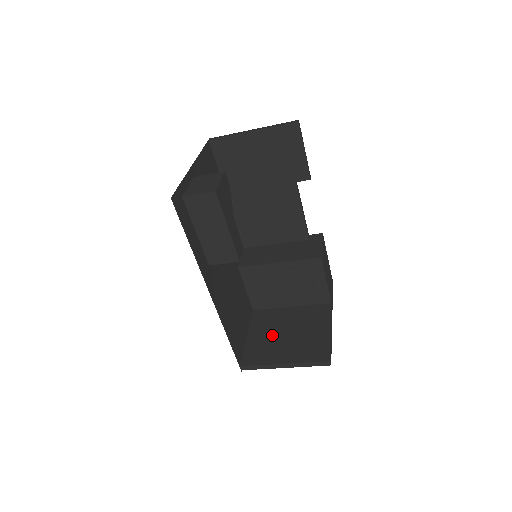
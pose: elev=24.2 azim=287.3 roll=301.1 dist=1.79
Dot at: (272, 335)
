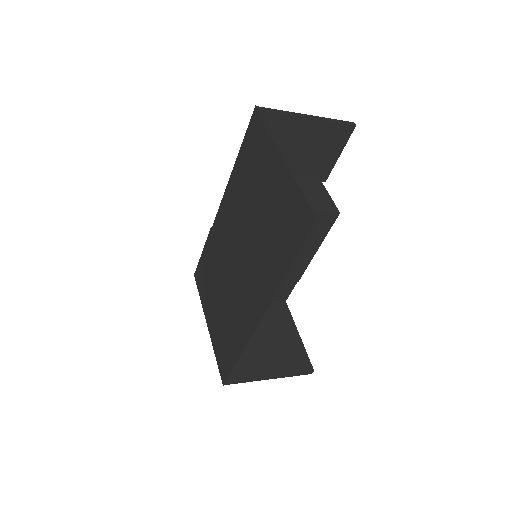
Dot at: occluded
